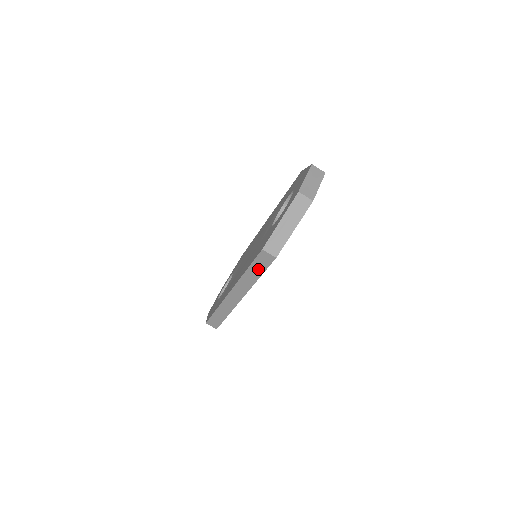
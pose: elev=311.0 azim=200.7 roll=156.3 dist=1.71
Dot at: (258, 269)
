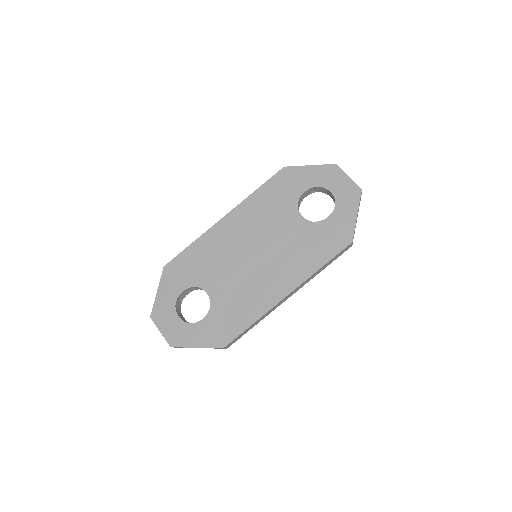
Dot at: (332, 261)
